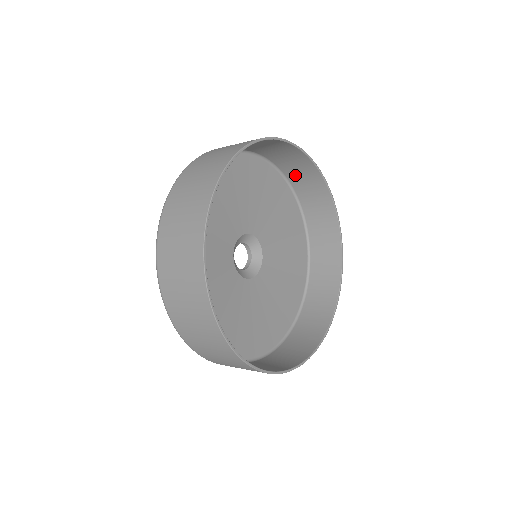
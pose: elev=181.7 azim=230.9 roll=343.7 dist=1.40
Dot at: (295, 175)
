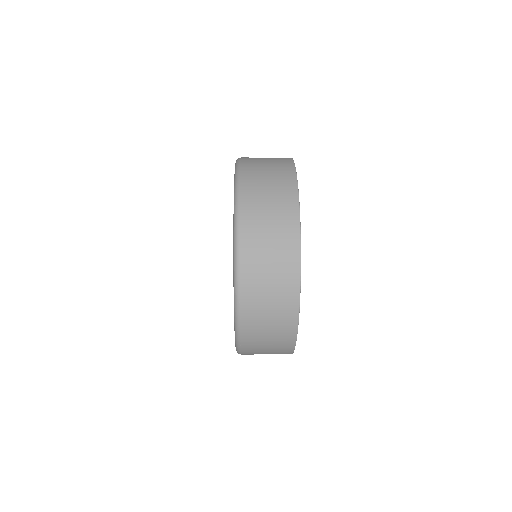
Dot at: occluded
